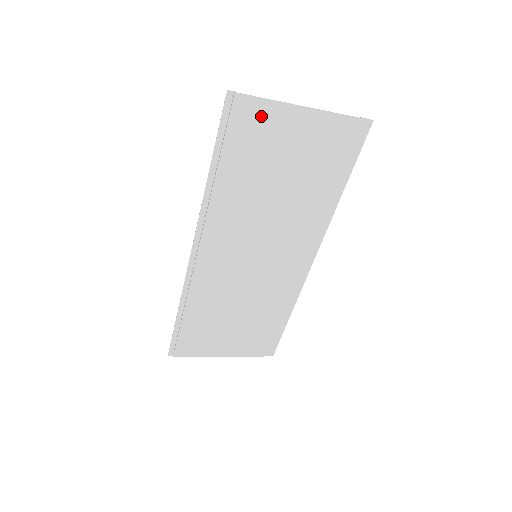
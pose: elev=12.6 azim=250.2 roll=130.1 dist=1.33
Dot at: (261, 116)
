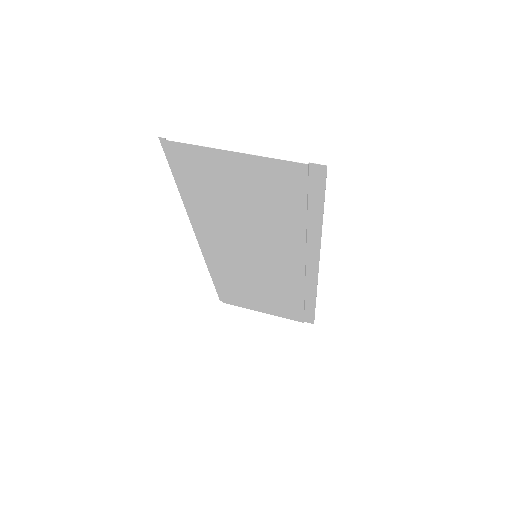
Dot at: (199, 158)
